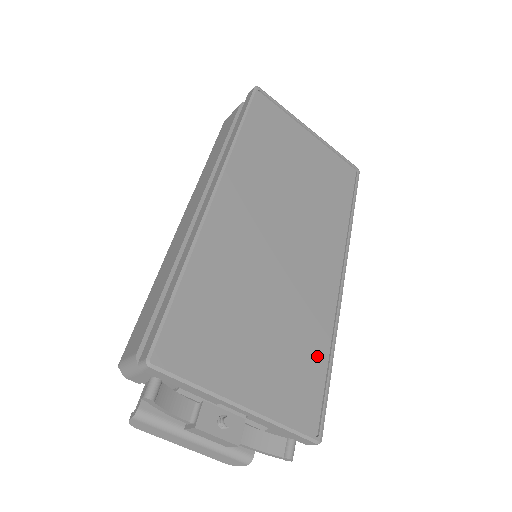
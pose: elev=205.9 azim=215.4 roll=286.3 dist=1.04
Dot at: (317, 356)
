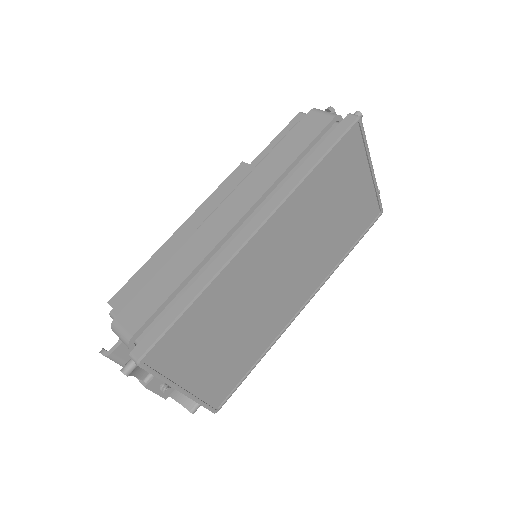
Dot at: (250, 360)
